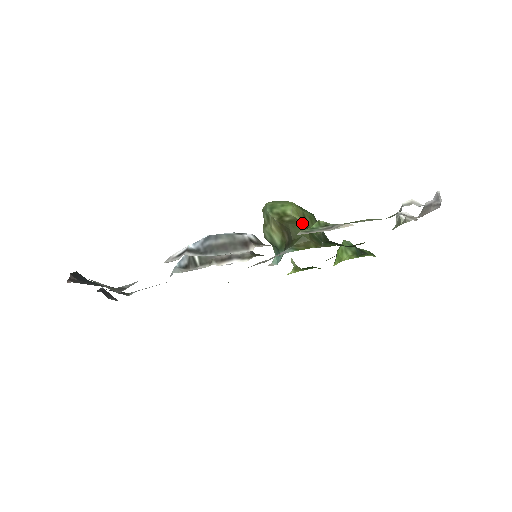
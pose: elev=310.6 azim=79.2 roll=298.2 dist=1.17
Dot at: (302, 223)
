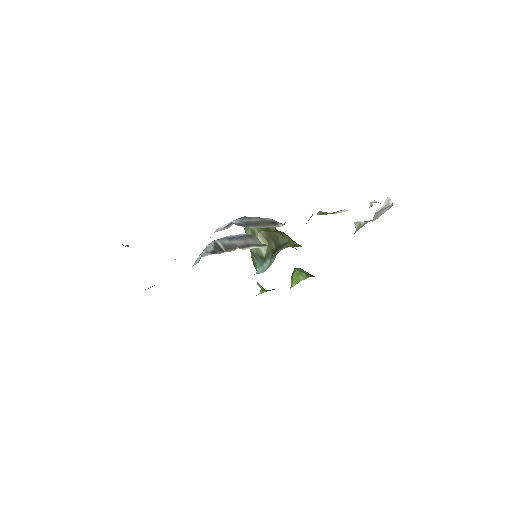
Dot at: occluded
